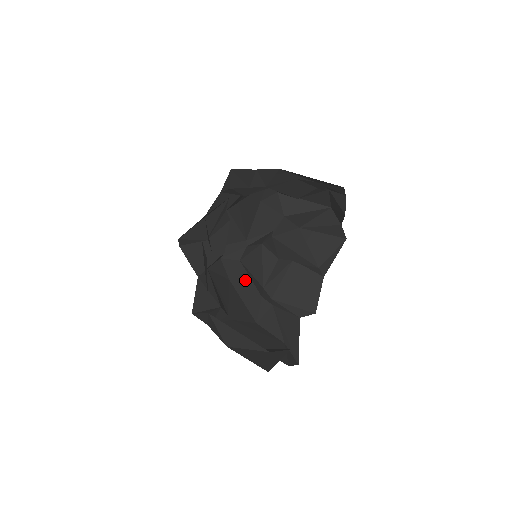
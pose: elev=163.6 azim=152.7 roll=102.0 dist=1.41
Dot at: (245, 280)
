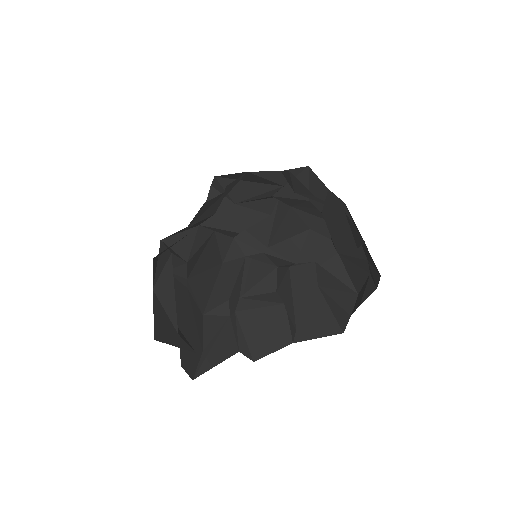
Dot at: (233, 274)
